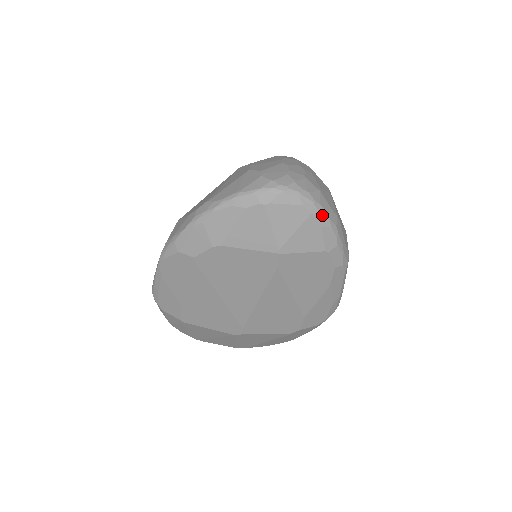
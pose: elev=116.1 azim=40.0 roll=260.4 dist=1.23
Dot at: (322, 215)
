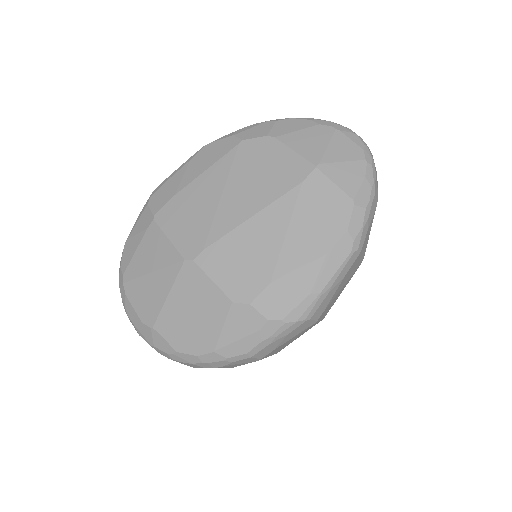
Dot at: (372, 171)
